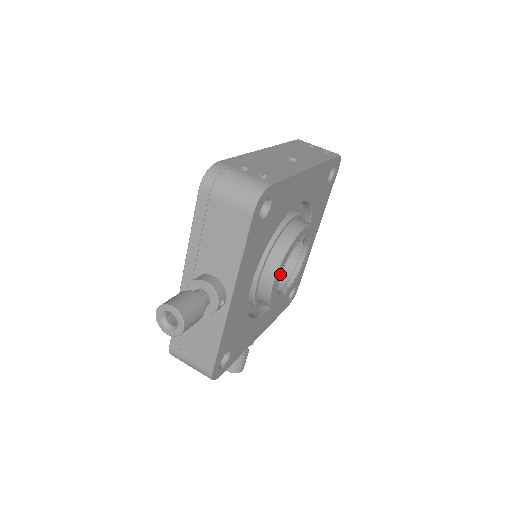
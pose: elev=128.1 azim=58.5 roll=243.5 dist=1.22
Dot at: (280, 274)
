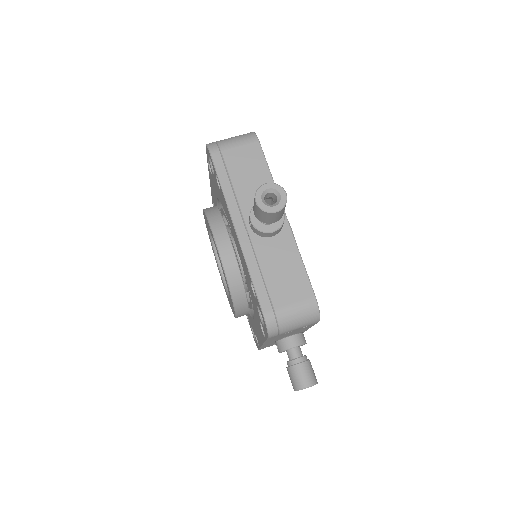
Dot at: occluded
